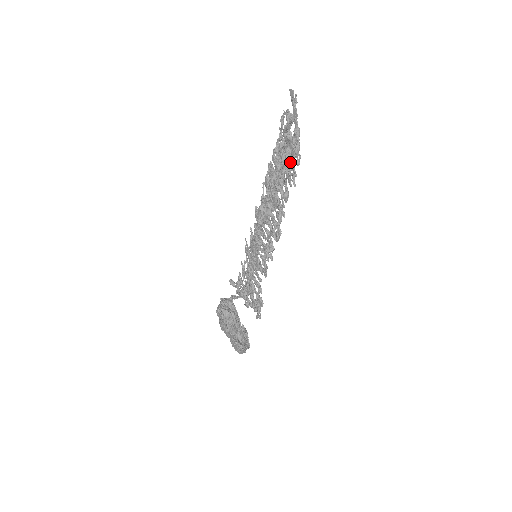
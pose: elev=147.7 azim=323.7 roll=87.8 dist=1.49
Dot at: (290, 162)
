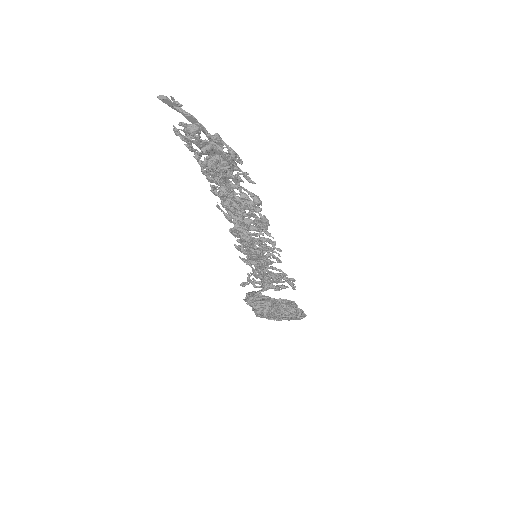
Dot at: occluded
